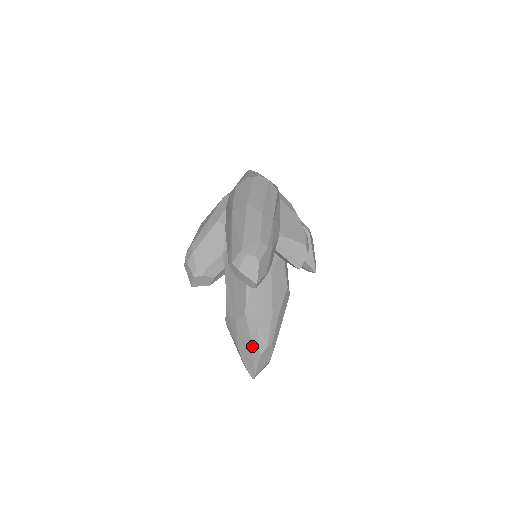
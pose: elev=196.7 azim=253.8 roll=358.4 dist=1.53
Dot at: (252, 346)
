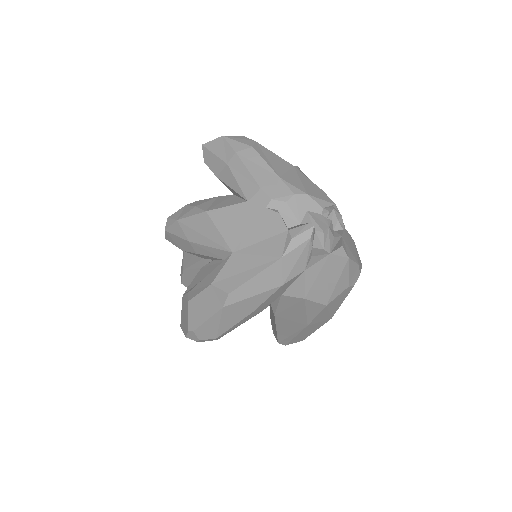
Dot at: occluded
